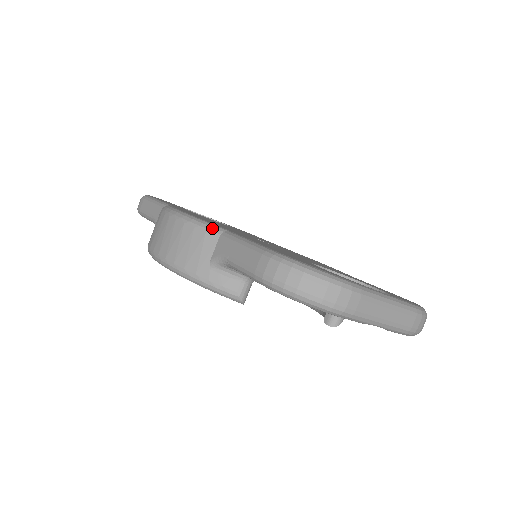
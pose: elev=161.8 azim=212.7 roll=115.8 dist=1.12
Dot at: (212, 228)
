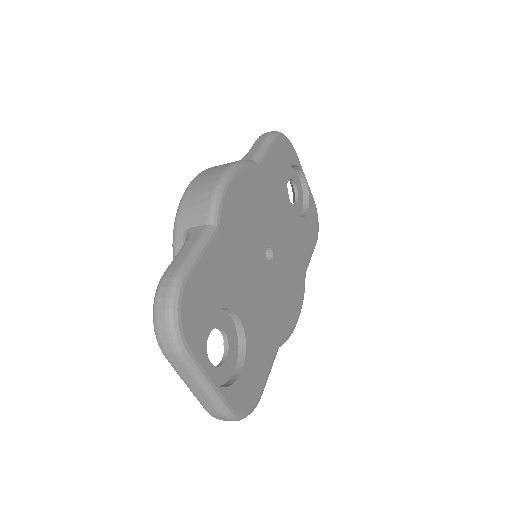
Dot at: (213, 215)
